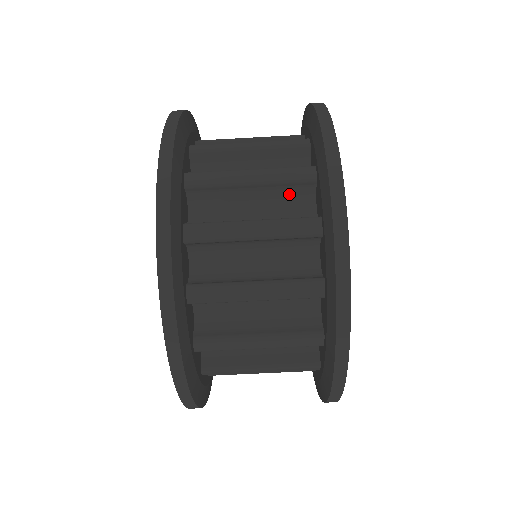
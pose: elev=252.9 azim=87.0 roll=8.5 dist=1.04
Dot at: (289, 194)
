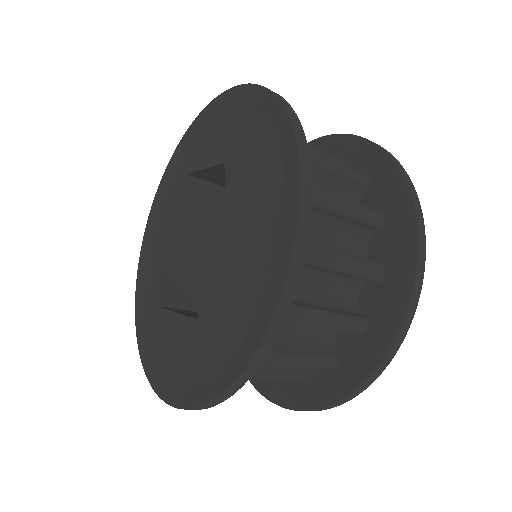
Dot at: (350, 278)
